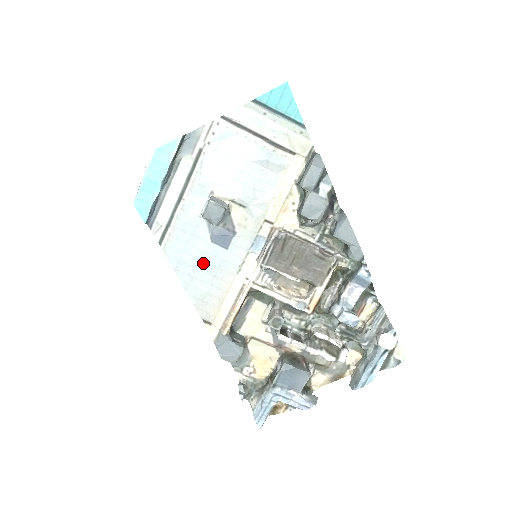
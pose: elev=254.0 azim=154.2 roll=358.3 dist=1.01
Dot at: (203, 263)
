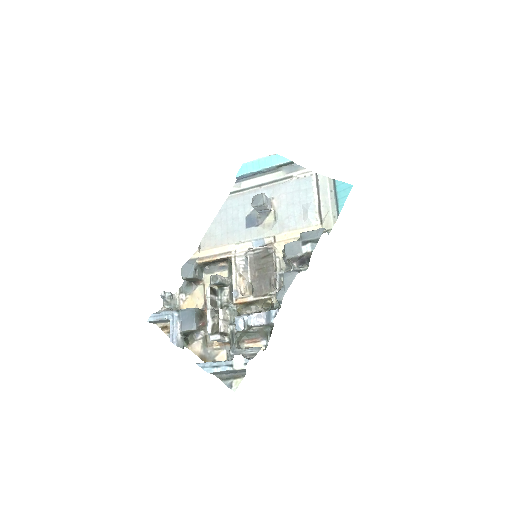
Dot at: (232, 221)
